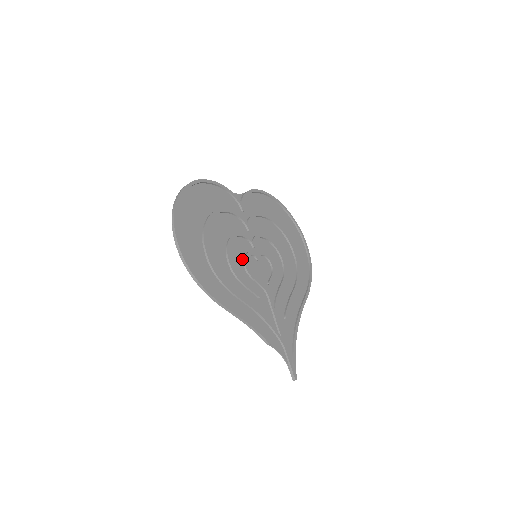
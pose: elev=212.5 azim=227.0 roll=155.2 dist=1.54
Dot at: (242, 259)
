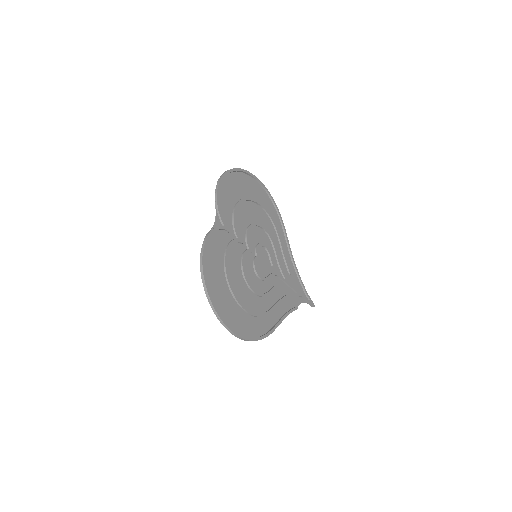
Dot at: (255, 275)
